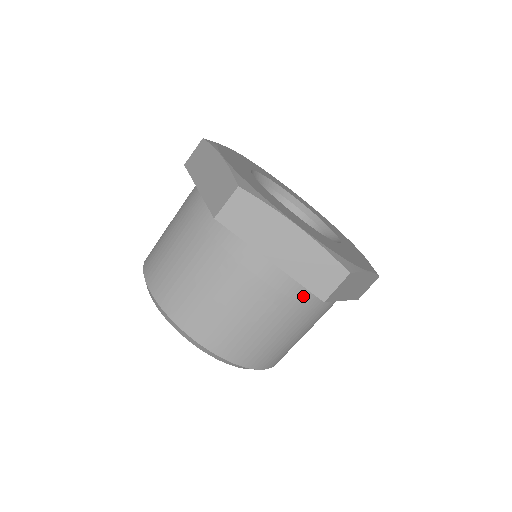
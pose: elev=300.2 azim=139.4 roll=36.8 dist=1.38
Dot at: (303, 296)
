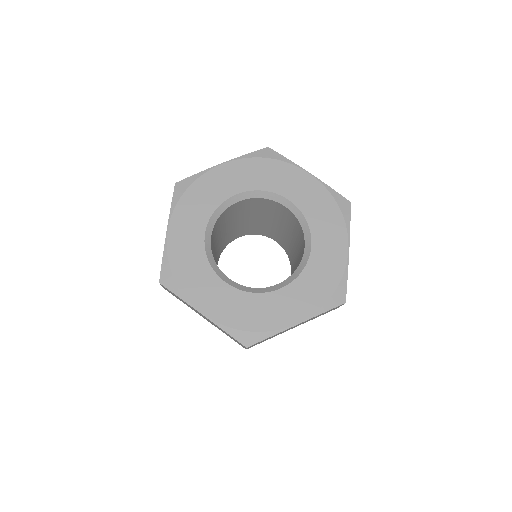
Dot at: occluded
